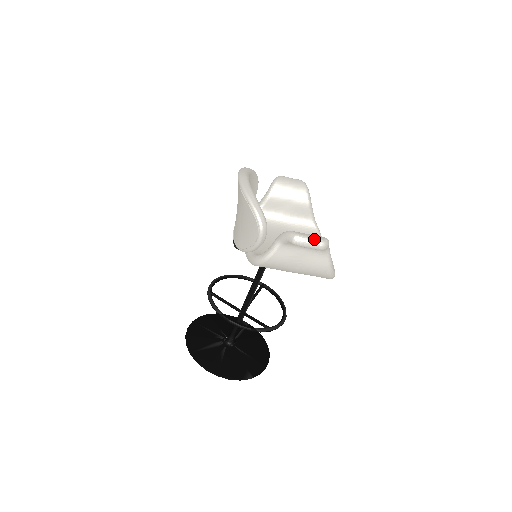
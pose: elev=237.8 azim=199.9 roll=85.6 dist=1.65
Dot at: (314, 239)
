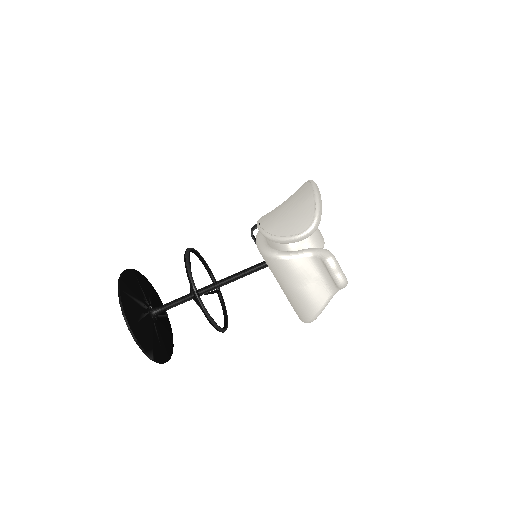
Dot at: (342, 272)
